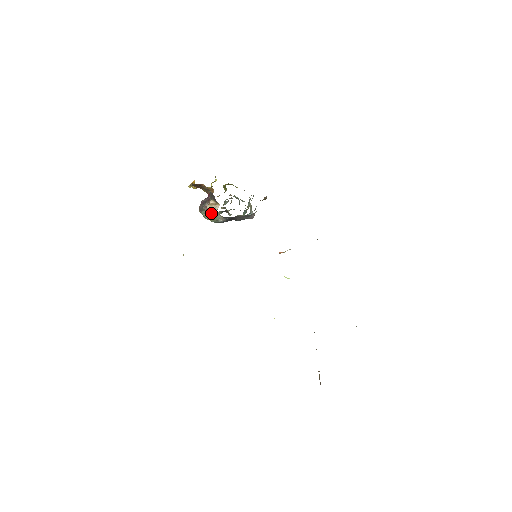
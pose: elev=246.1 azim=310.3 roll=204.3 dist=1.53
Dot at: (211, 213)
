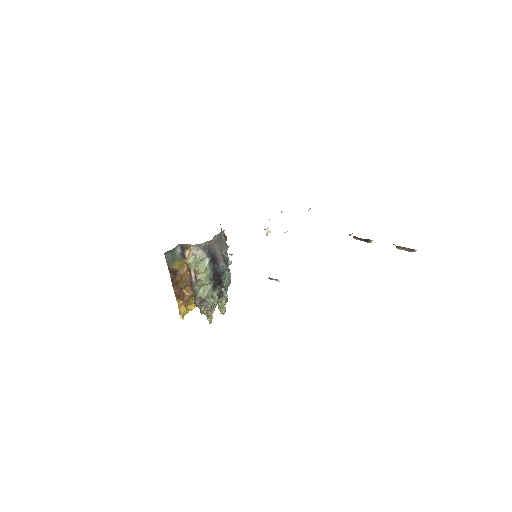
Dot at: (194, 263)
